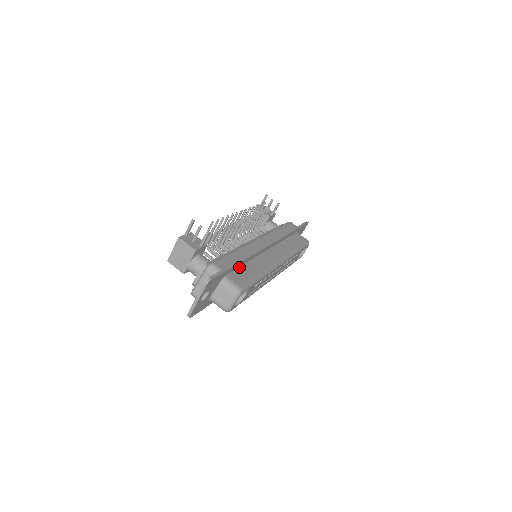
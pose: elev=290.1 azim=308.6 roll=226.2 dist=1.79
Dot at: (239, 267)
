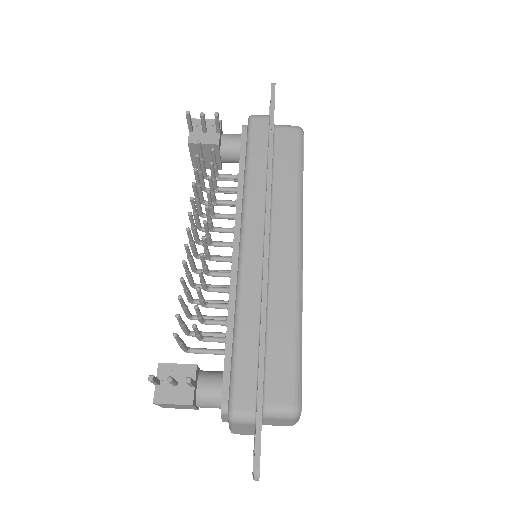
Dot at: occluded
